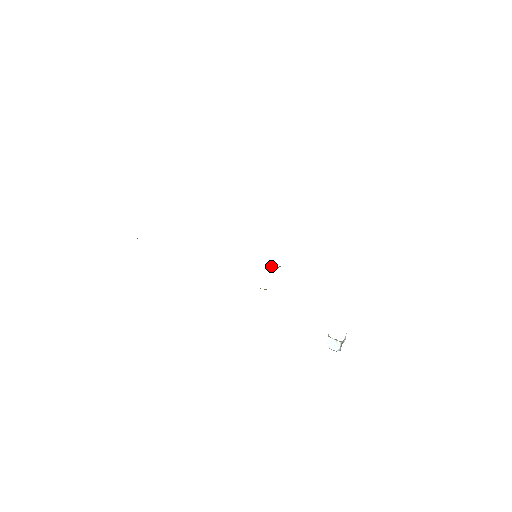
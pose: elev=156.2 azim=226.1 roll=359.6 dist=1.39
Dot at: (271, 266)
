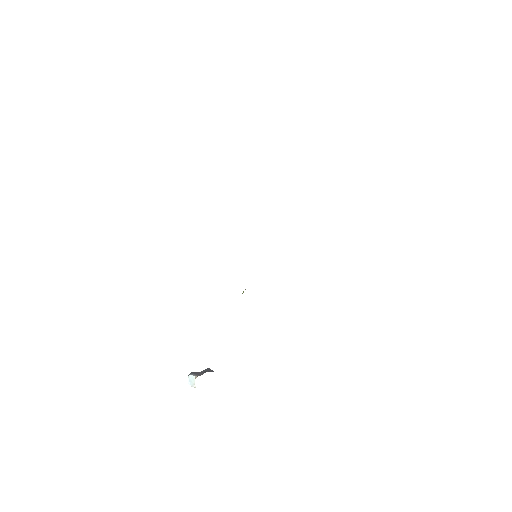
Dot at: occluded
